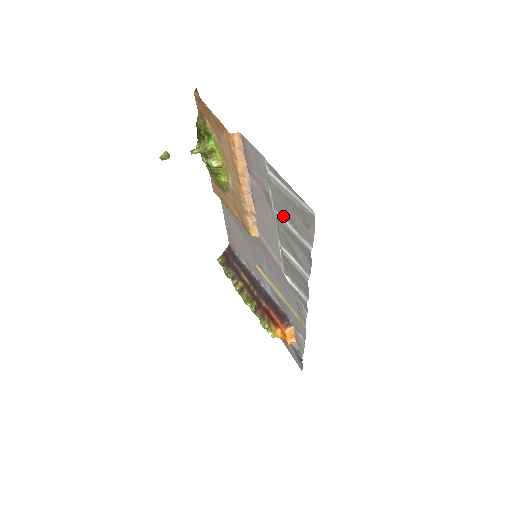
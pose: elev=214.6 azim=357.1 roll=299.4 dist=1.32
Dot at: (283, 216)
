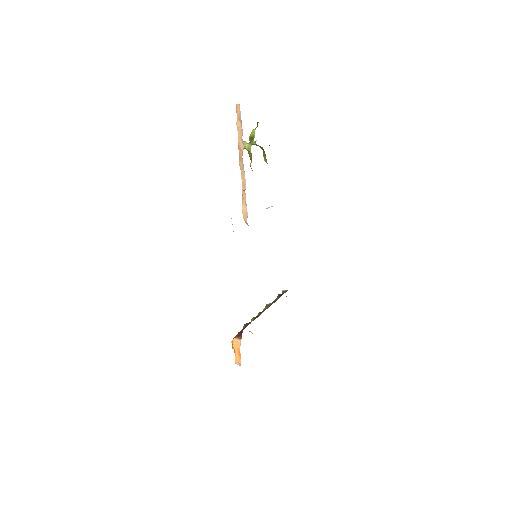
Dot at: occluded
